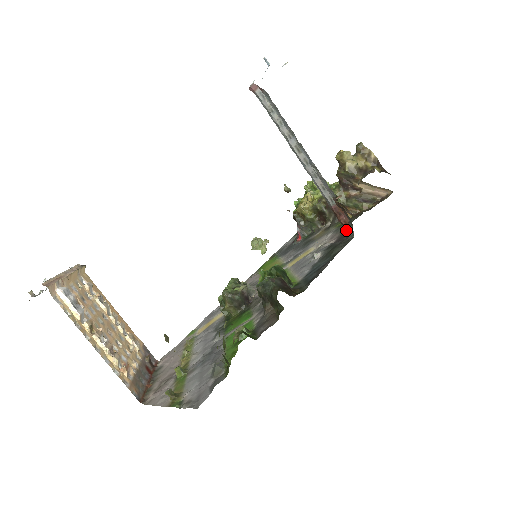
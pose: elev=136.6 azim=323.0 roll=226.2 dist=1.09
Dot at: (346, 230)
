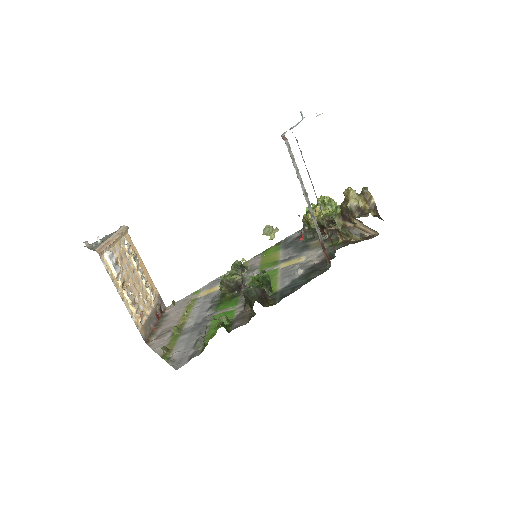
Dot at: (327, 260)
